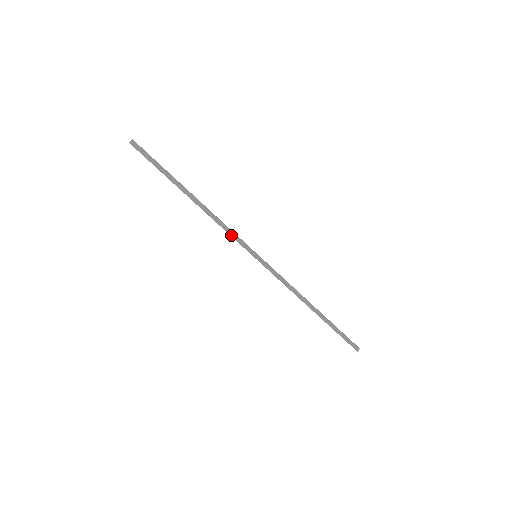
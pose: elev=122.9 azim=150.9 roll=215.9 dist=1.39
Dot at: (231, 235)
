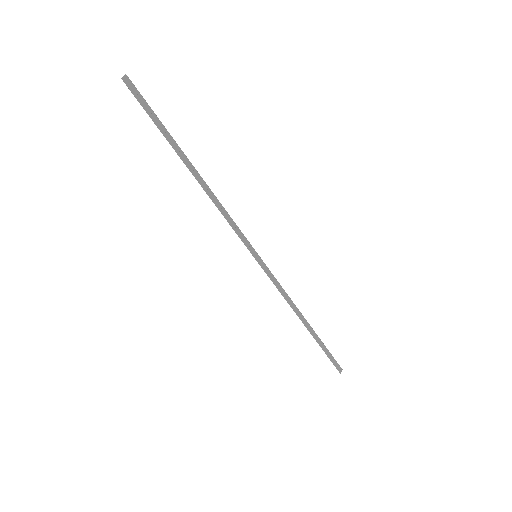
Dot at: (232, 227)
